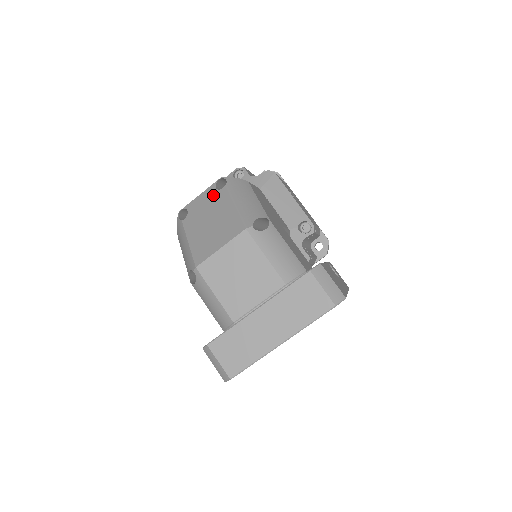
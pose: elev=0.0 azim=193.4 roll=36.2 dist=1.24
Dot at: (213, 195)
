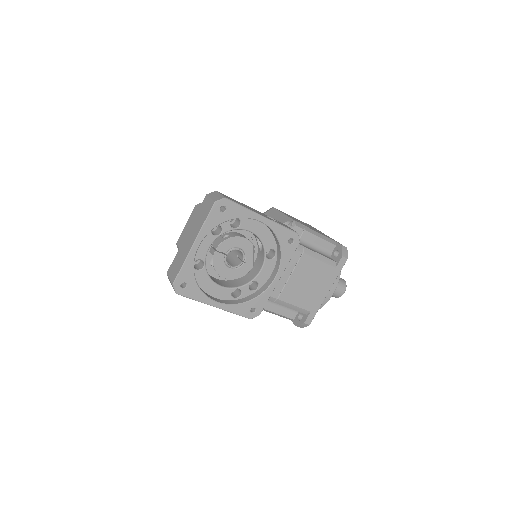
Dot at: occluded
